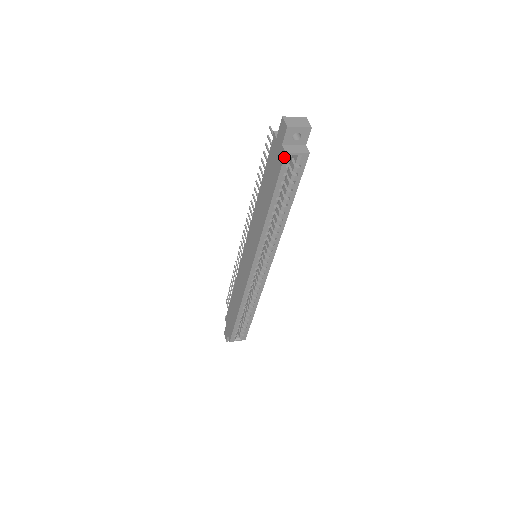
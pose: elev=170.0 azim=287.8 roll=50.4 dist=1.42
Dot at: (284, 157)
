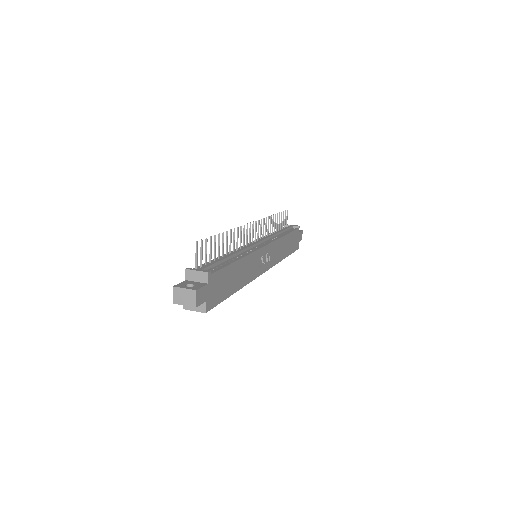
Dot at: (186, 307)
